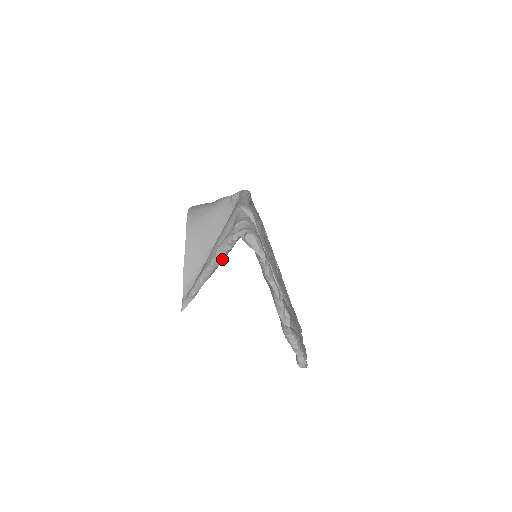
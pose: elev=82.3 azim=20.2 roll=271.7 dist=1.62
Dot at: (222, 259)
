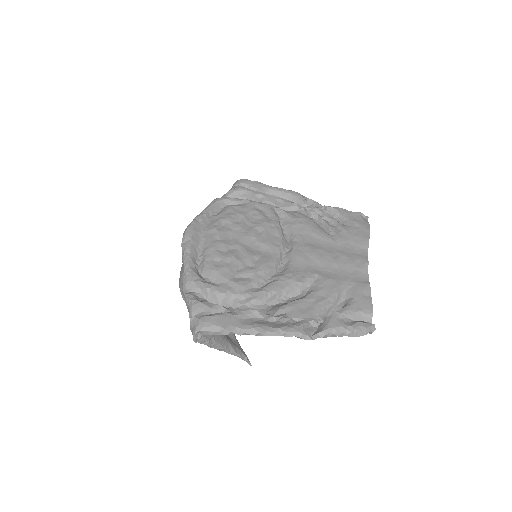
Dot at: (217, 343)
